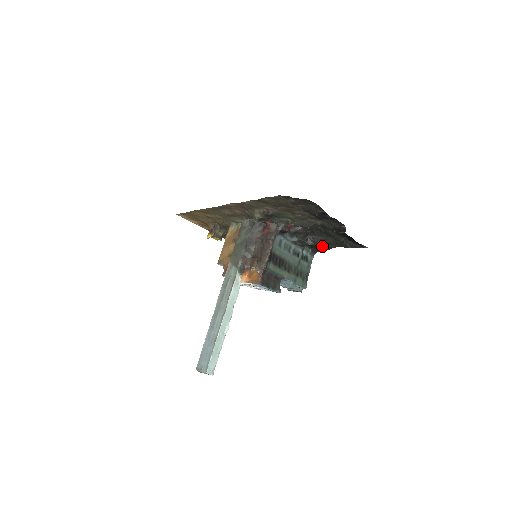
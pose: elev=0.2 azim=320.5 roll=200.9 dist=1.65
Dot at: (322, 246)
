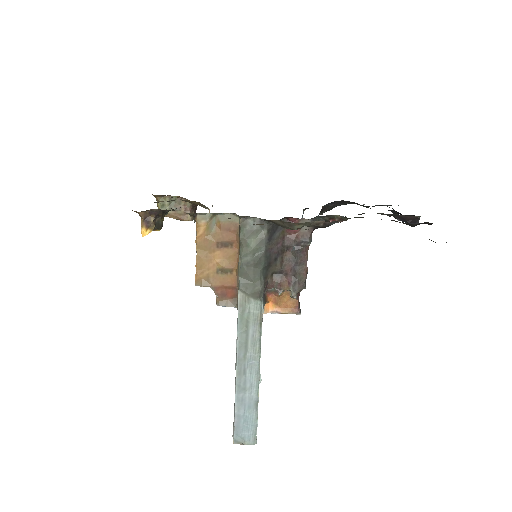
Dot at: occluded
